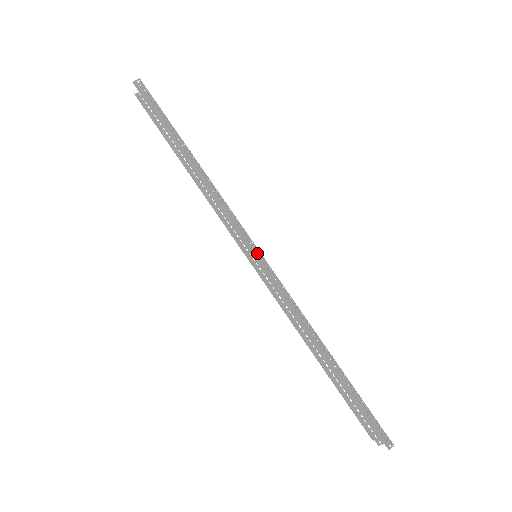
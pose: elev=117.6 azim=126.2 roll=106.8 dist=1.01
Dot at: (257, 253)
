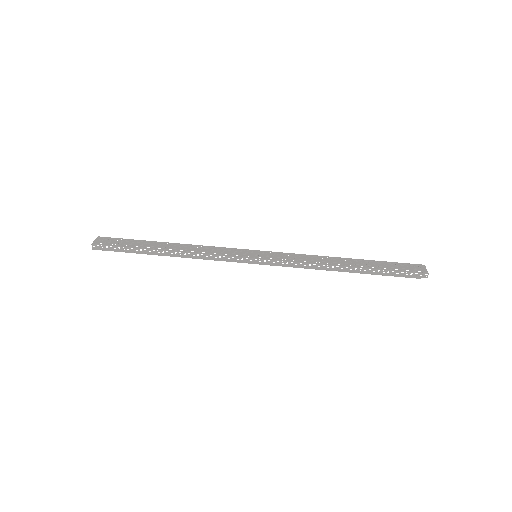
Dot at: occluded
